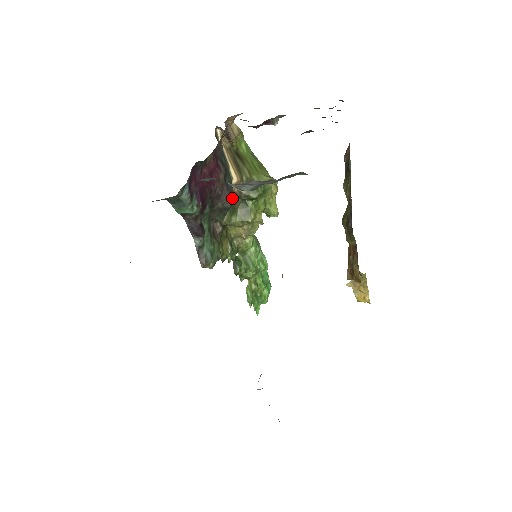
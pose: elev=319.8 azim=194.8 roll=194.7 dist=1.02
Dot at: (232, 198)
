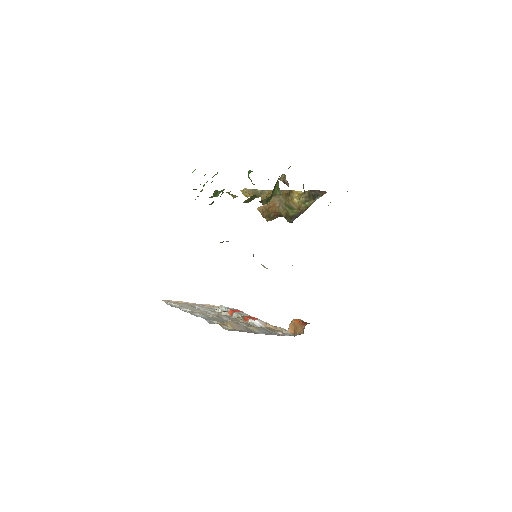
Dot at: occluded
